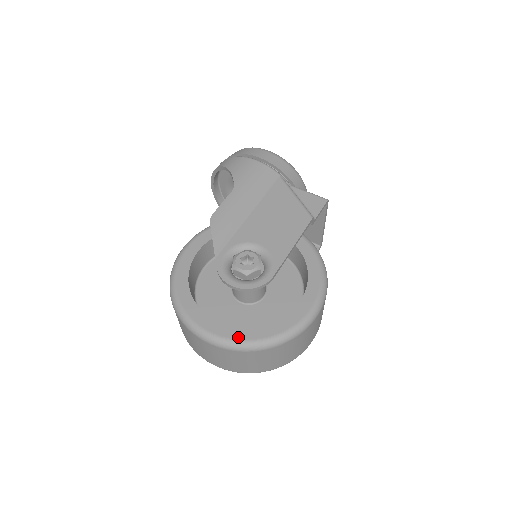
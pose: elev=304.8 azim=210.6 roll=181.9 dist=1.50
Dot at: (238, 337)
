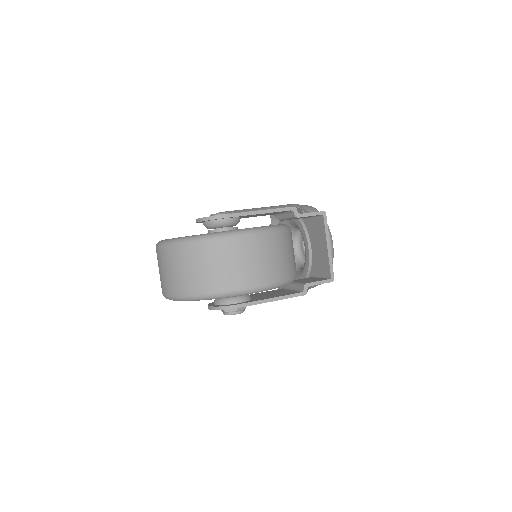
Dot at: occluded
